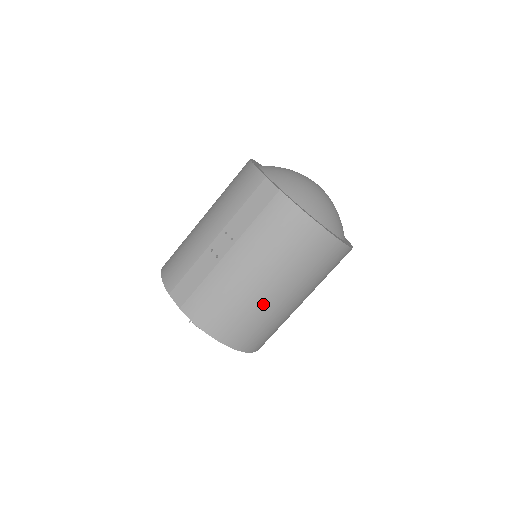
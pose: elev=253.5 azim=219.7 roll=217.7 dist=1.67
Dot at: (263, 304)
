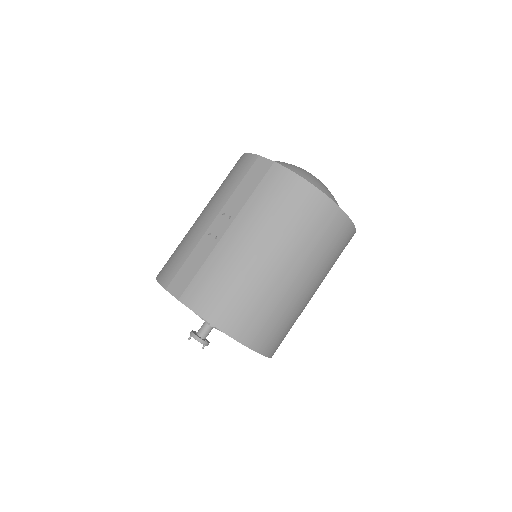
Dot at: (270, 284)
